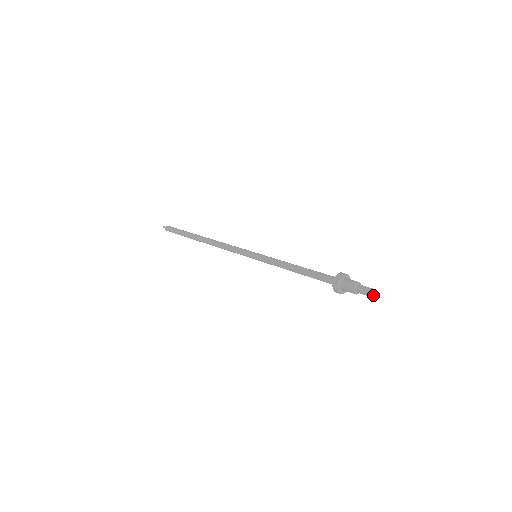
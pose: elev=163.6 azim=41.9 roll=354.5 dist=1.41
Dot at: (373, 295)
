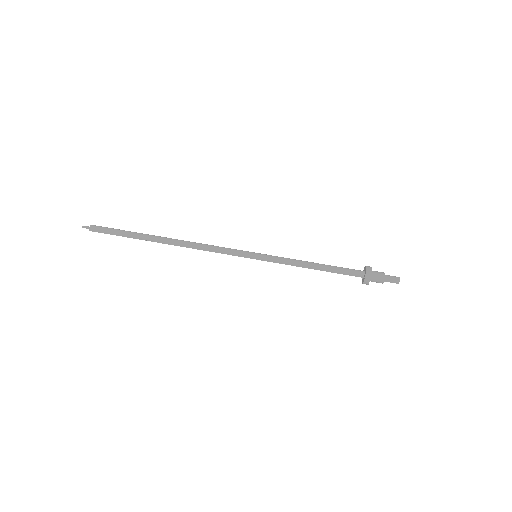
Dot at: (398, 283)
